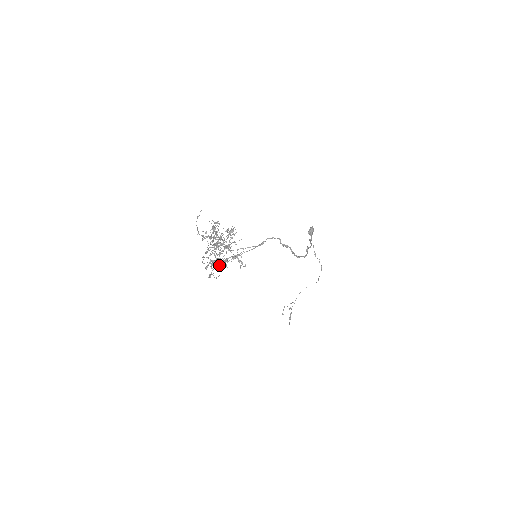
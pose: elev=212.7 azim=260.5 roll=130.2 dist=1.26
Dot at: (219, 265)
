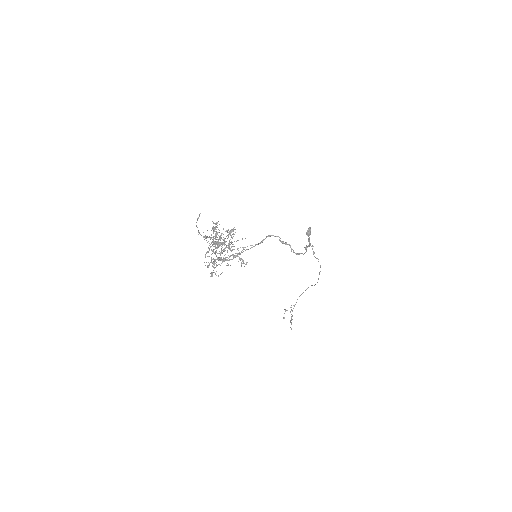
Dot at: occluded
